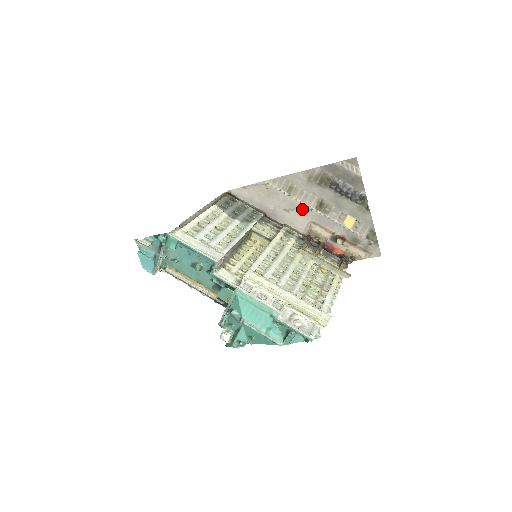
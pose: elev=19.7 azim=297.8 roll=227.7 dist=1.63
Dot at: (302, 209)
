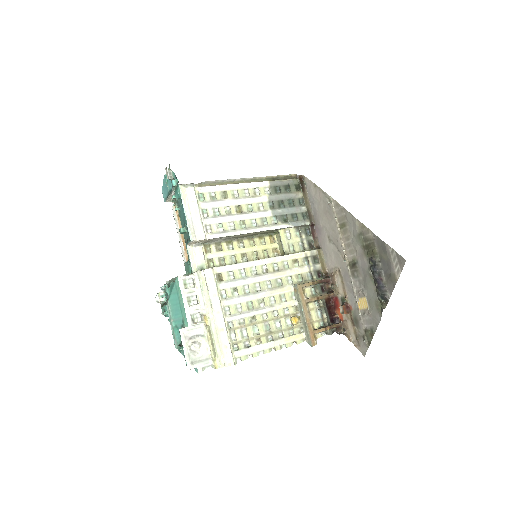
Dot at: (340, 251)
